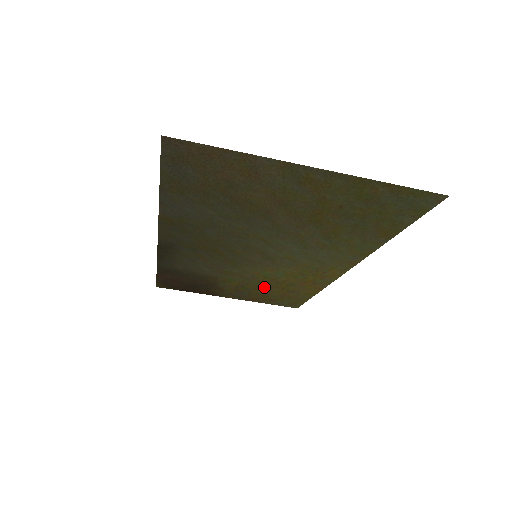
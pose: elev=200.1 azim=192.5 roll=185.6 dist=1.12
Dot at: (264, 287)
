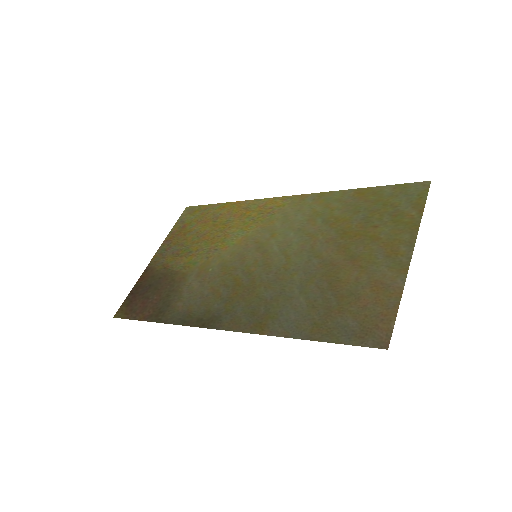
Dot at: (203, 238)
